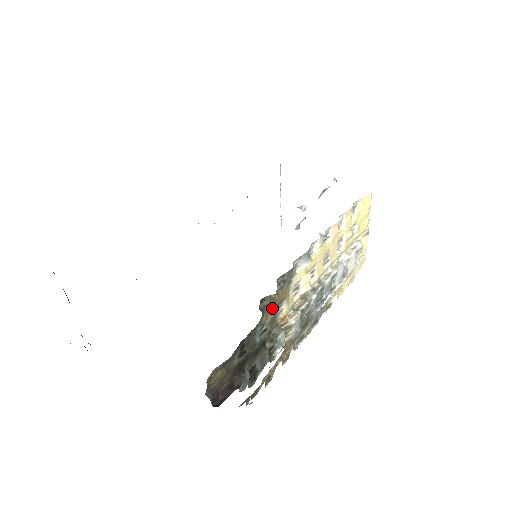
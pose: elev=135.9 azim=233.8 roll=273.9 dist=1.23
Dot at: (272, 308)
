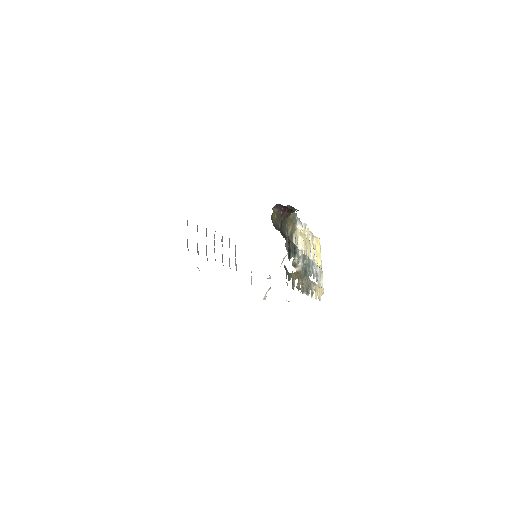
Dot at: (291, 223)
